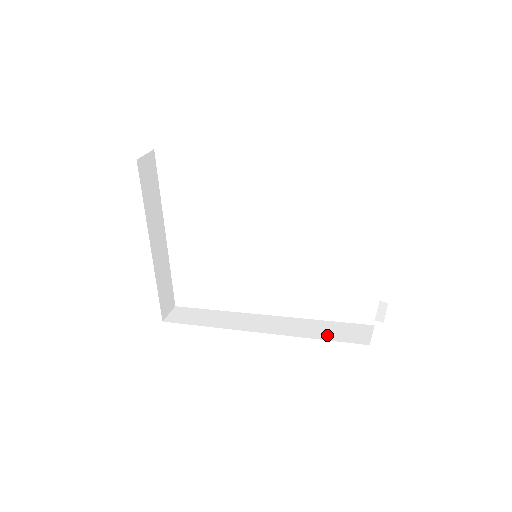
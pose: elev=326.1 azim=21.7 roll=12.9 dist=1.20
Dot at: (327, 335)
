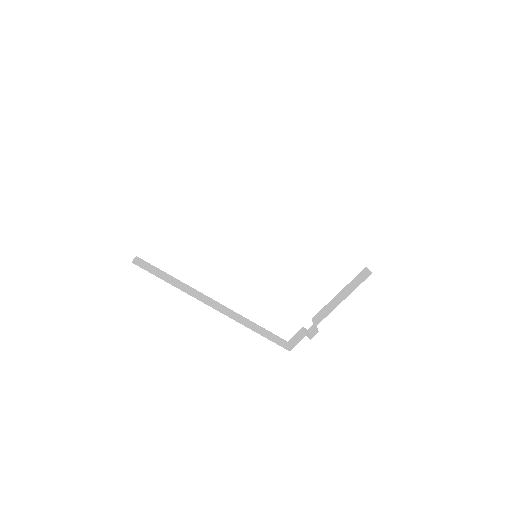
Dot at: (263, 334)
